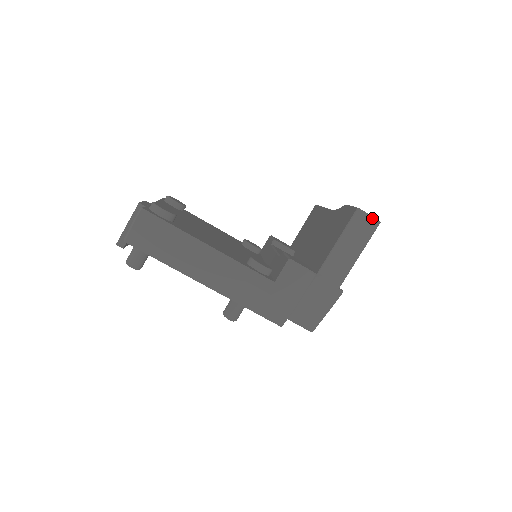
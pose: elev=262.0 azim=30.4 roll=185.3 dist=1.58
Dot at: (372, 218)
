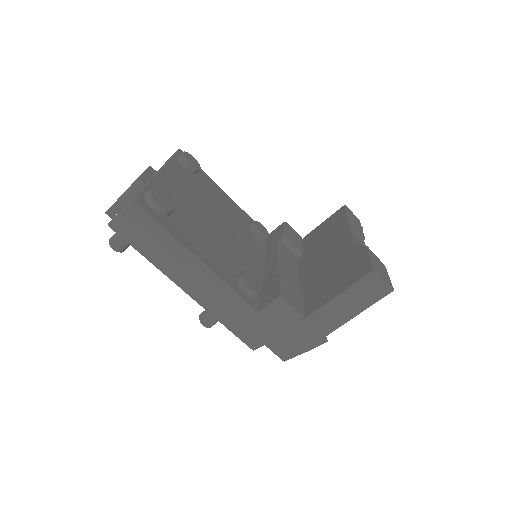
Dot at: (386, 284)
